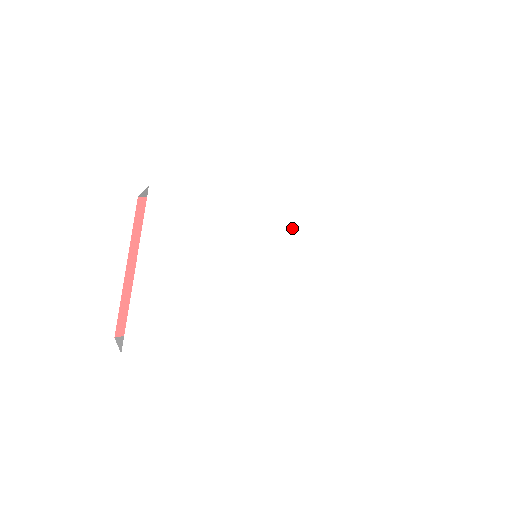
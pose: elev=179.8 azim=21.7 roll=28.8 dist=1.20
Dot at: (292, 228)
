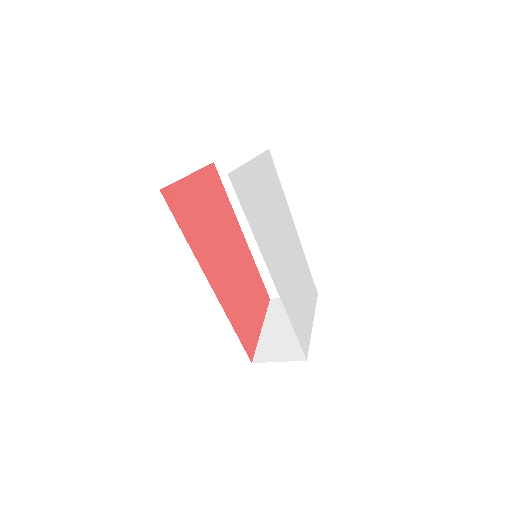
Dot at: (294, 255)
